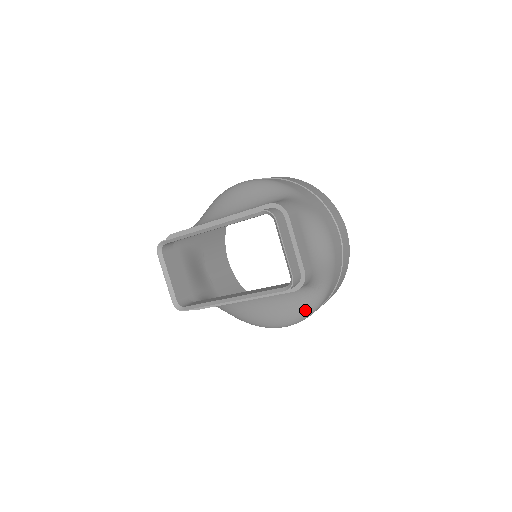
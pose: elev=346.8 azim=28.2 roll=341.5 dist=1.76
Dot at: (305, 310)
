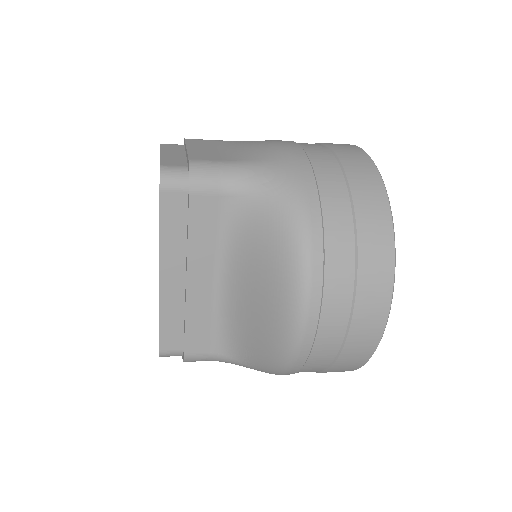
Dot at: (285, 250)
